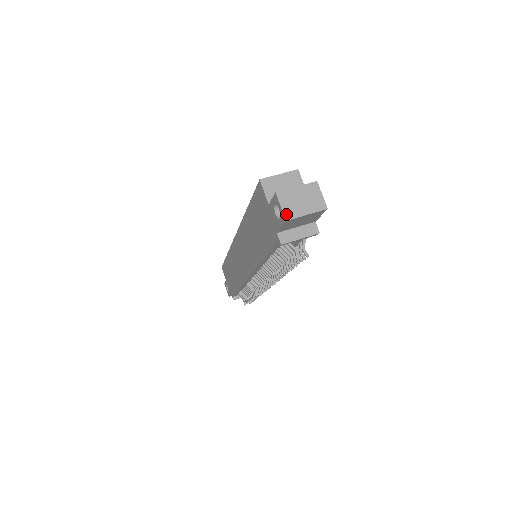
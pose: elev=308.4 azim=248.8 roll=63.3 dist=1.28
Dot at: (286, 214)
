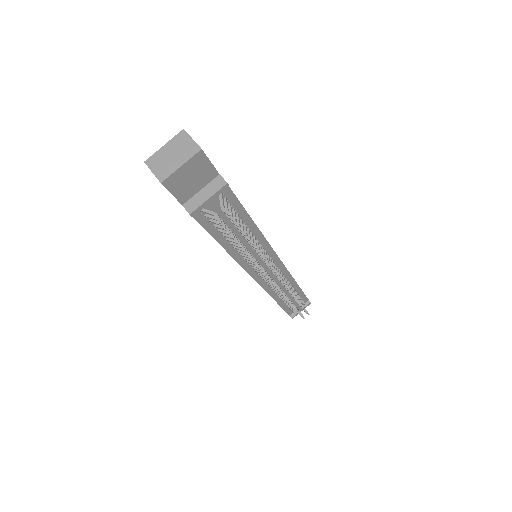
Dot at: (159, 177)
